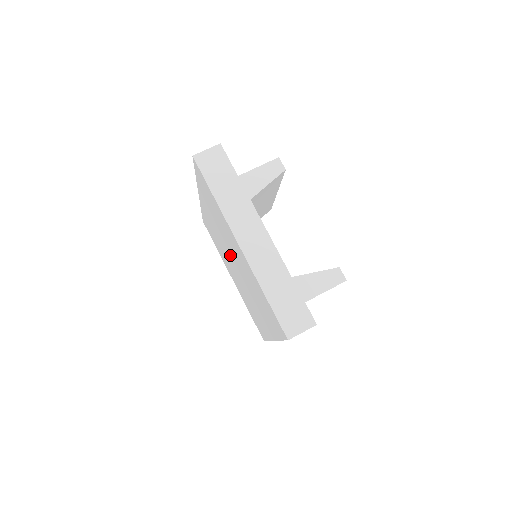
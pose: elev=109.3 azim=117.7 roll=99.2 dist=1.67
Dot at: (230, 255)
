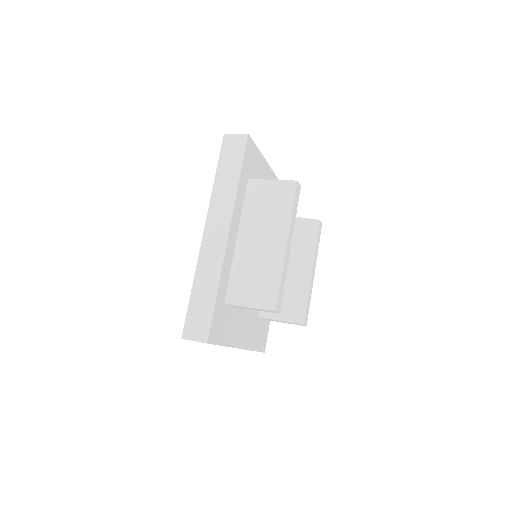
Dot at: occluded
